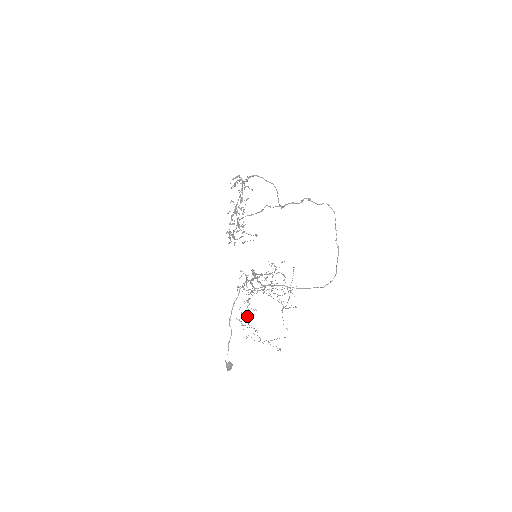
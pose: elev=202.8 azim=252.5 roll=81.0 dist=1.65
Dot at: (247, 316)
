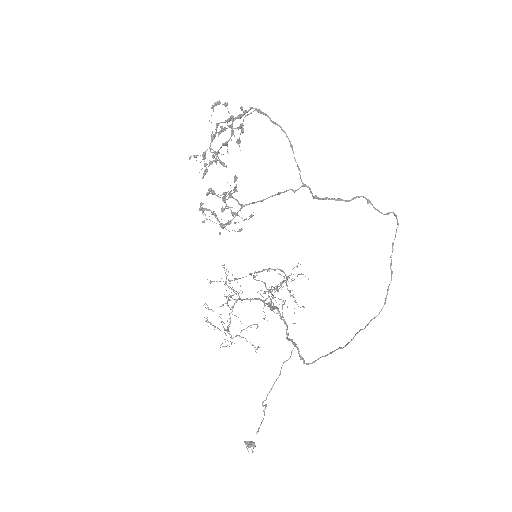
Dot at: occluded
